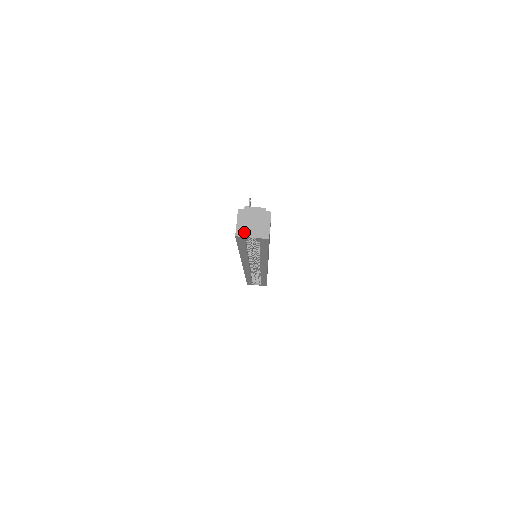
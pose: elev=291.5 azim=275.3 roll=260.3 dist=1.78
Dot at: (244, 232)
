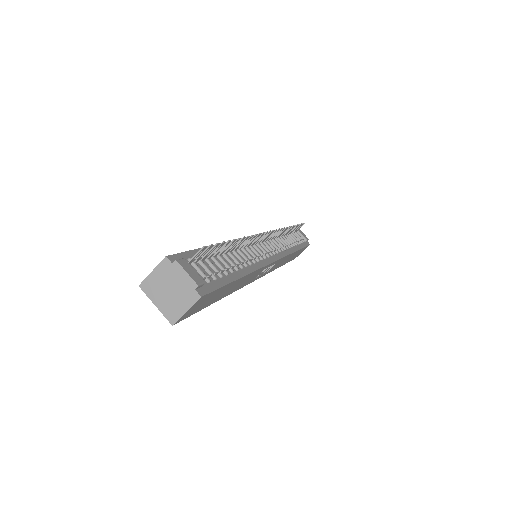
Dot at: (151, 291)
